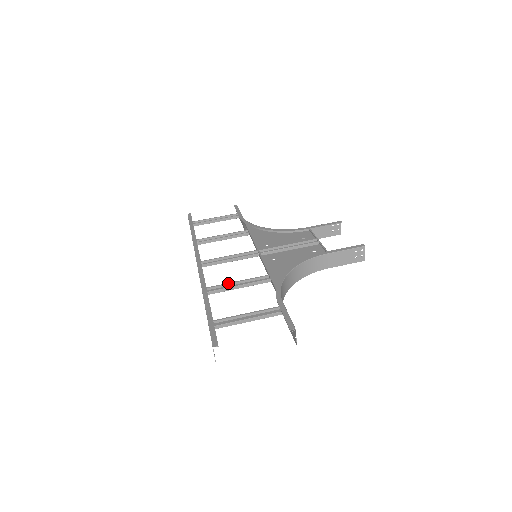
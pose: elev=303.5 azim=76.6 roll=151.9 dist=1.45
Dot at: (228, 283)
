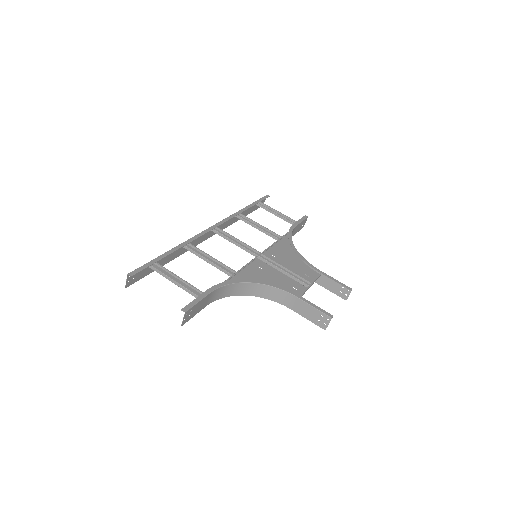
Dot at: occluded
